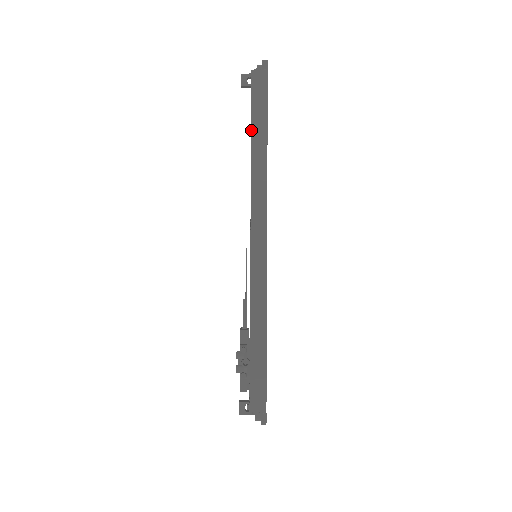
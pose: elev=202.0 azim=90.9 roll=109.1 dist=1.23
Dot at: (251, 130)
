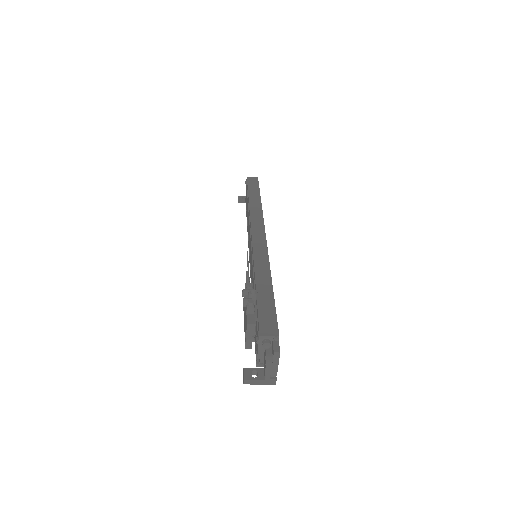
Dot at: (248, 194)
